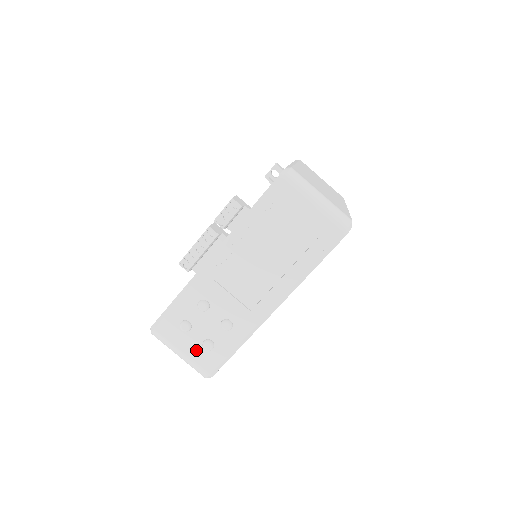
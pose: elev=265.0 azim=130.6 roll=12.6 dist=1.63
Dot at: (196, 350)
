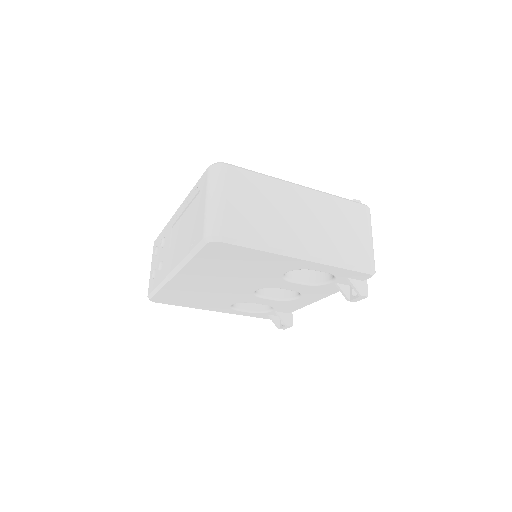
Dot at: occluded
